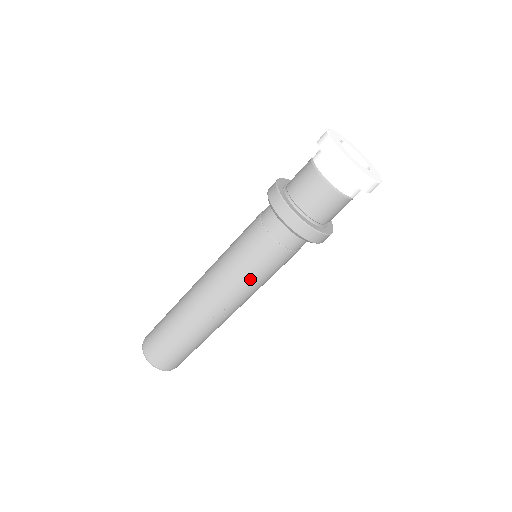
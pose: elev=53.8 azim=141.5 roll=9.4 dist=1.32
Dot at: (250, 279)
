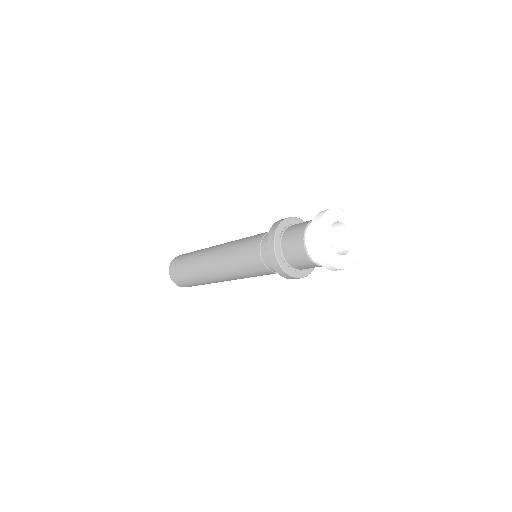
Dot at: occluded
